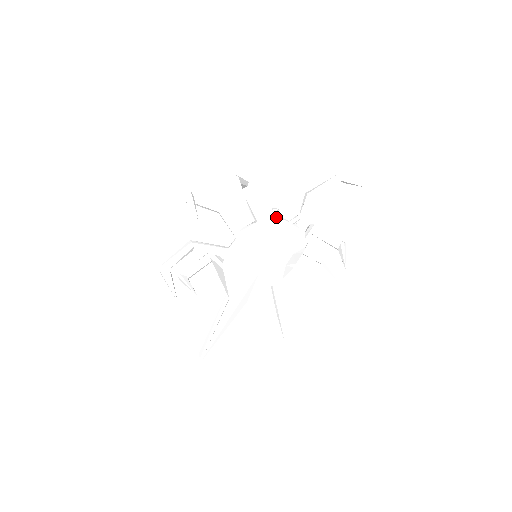
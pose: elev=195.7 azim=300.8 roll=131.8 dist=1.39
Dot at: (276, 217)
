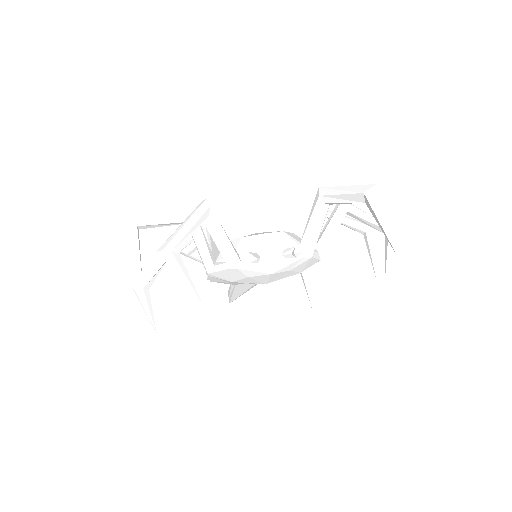
Dot at: (257, 259)
